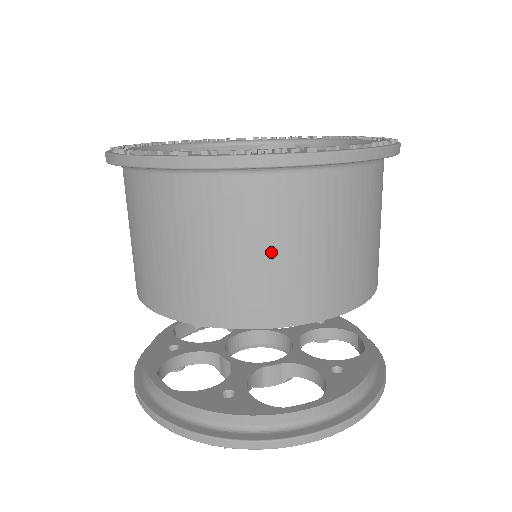
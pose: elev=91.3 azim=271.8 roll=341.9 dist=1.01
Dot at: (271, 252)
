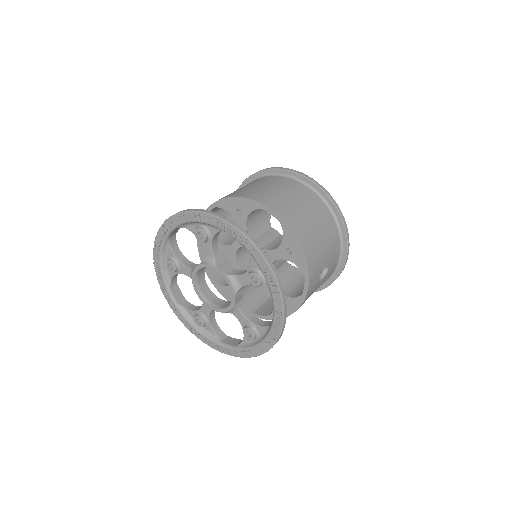
Dot at: (280, 191)
